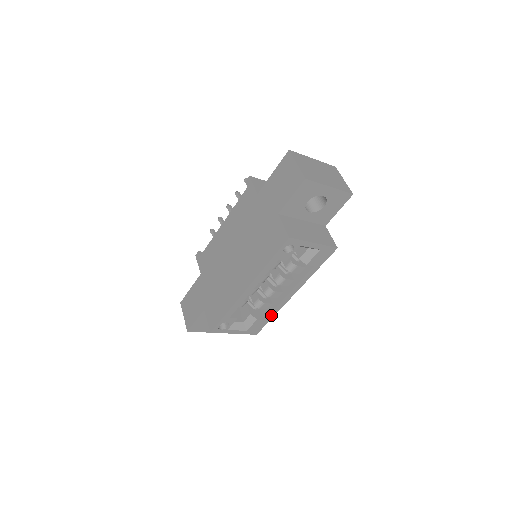
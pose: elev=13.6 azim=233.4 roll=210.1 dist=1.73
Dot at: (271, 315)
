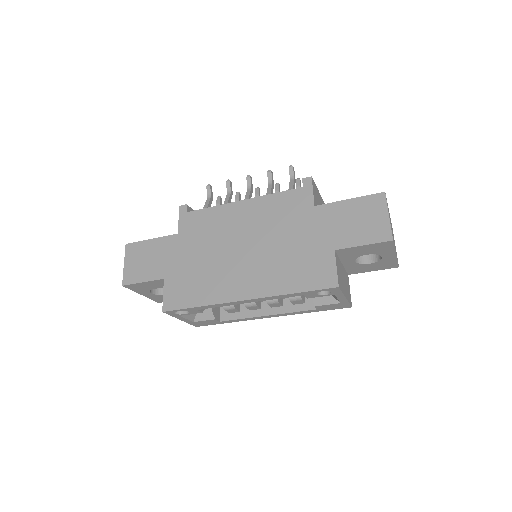
Dot at: (230, 321)
